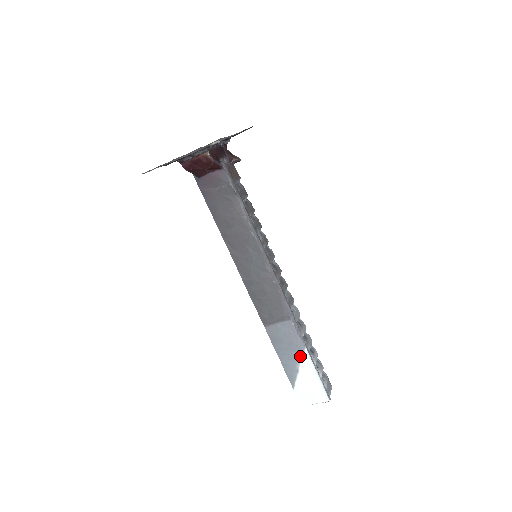
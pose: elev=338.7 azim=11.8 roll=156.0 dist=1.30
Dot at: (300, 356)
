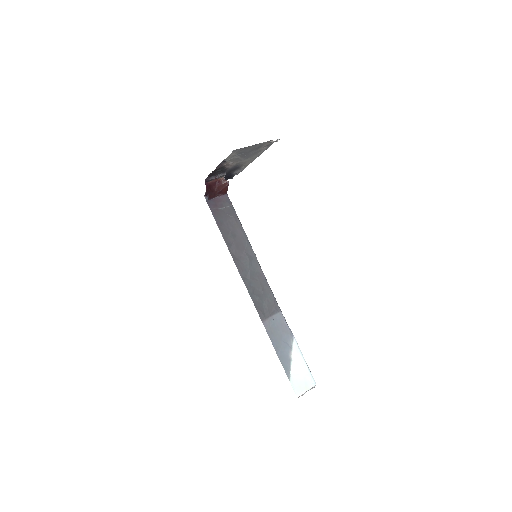
Dot at: (291, 344)
